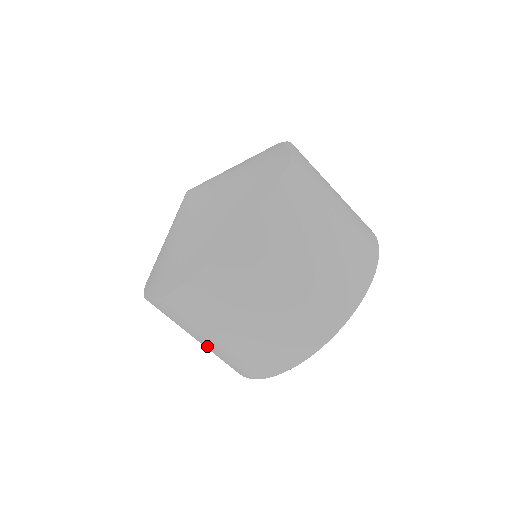
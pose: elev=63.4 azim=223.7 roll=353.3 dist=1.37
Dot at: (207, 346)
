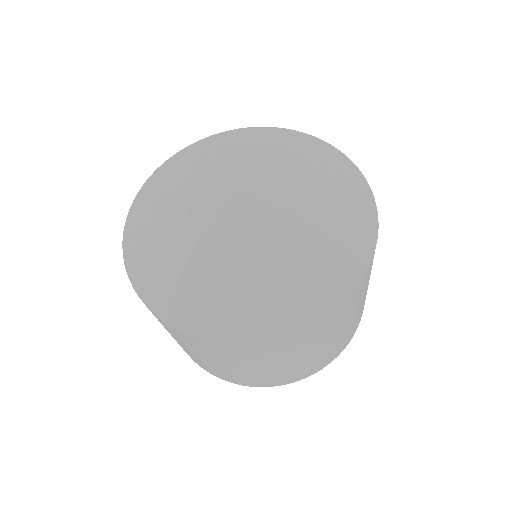
Dot at: occluded
